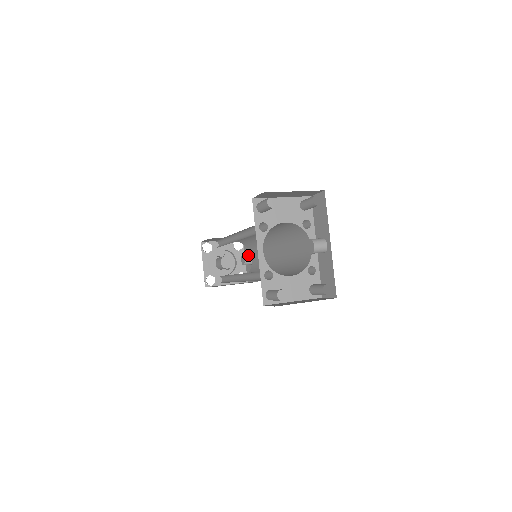
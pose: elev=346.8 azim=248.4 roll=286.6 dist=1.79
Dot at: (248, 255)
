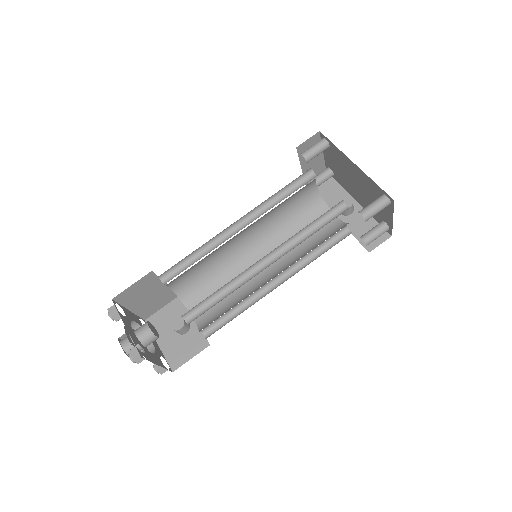
Dot at: occluded
